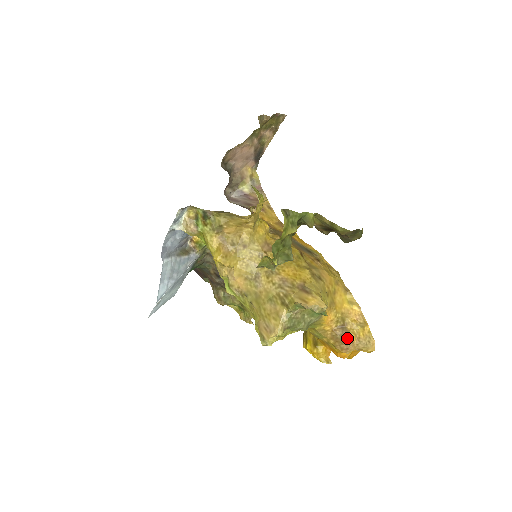
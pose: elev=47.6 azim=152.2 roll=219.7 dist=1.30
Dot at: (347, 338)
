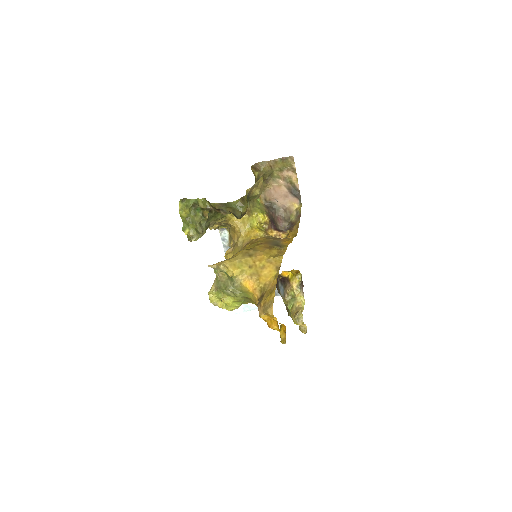
Dot at: (259, 303)
